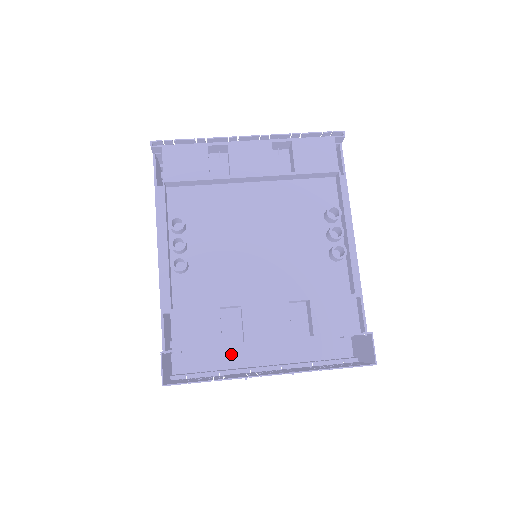
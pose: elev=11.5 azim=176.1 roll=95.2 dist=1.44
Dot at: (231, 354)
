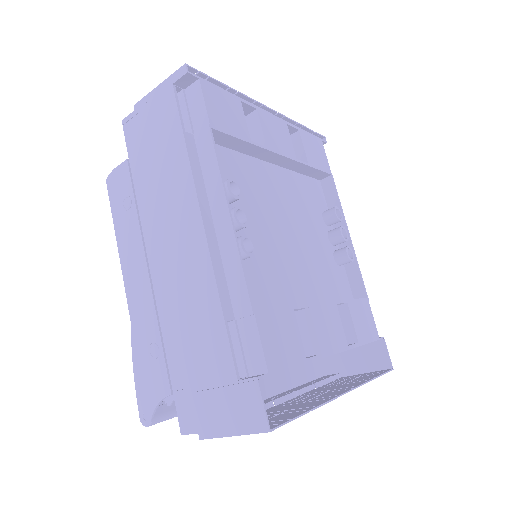
Dot at: occluded
